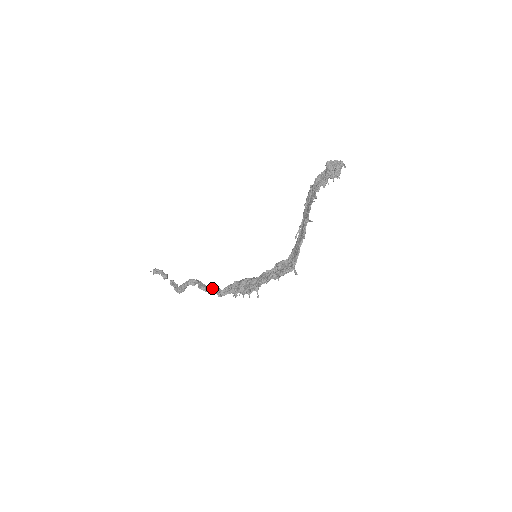
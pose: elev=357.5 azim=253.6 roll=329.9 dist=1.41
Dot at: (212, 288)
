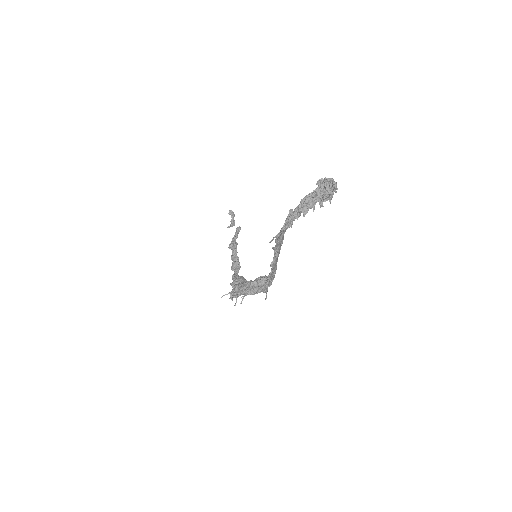
Dot at: (233, 265)
